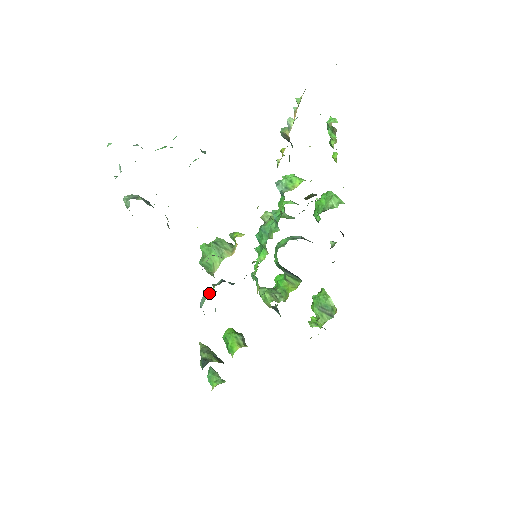
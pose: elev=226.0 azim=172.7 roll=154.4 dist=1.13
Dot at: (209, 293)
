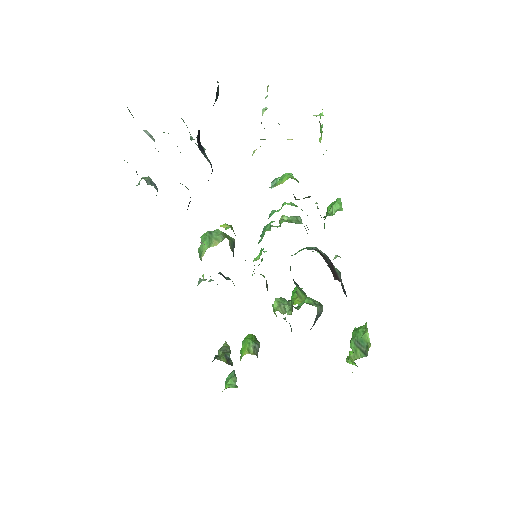
Dot at: (201, 281)
